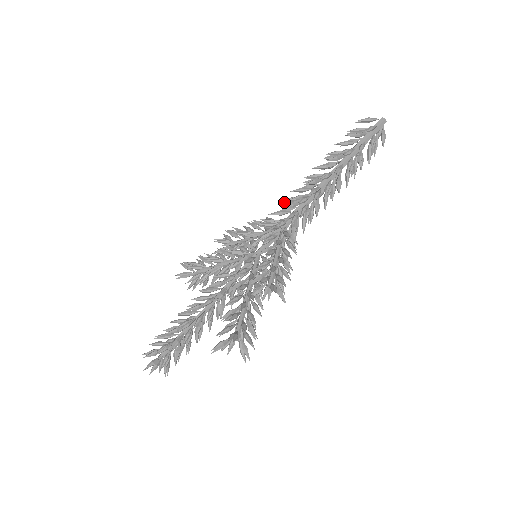
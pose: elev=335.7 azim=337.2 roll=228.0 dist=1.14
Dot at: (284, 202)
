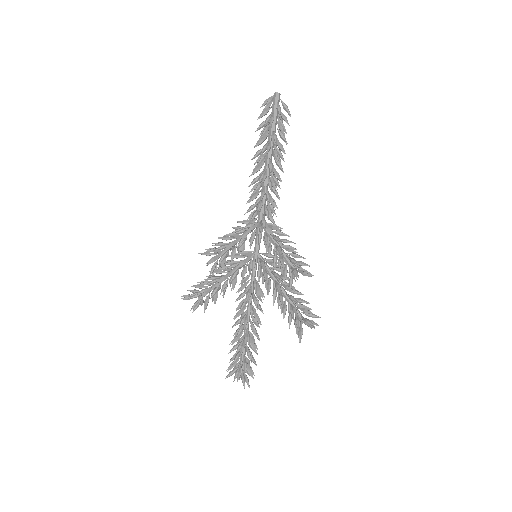
Dot at: (246, 203)
